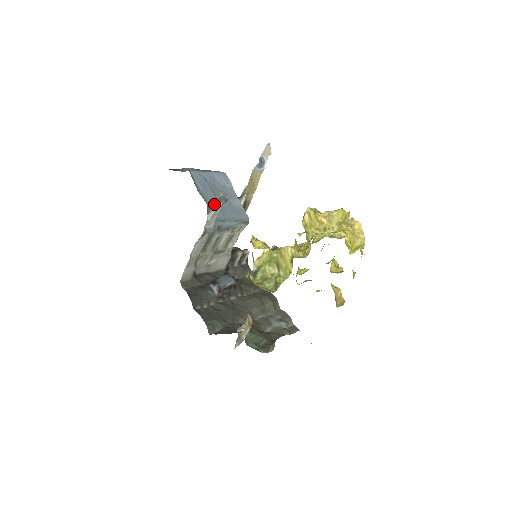
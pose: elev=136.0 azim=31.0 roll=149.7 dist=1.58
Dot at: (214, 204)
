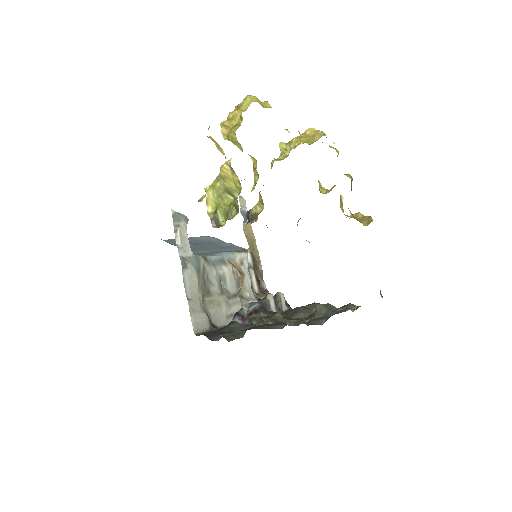
Dot at: occluded
